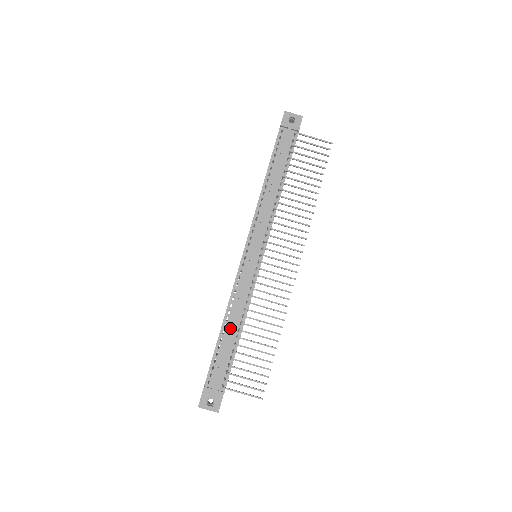
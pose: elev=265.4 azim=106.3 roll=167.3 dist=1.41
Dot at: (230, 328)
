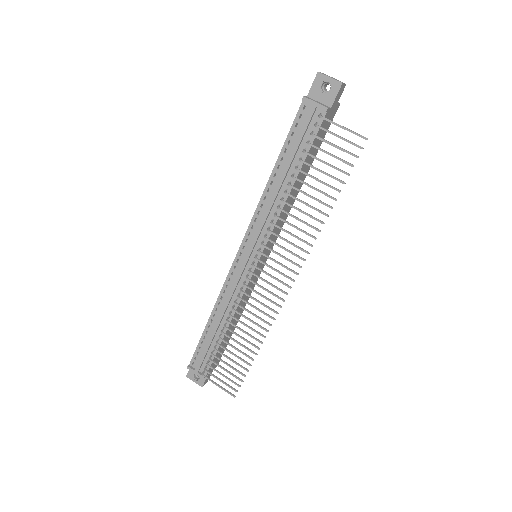
Dot at: (214, 326)
